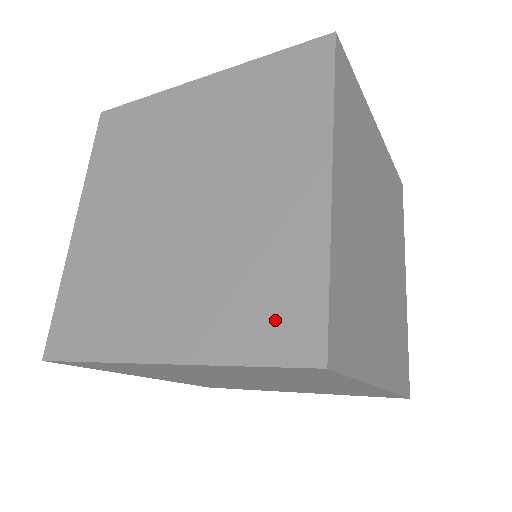
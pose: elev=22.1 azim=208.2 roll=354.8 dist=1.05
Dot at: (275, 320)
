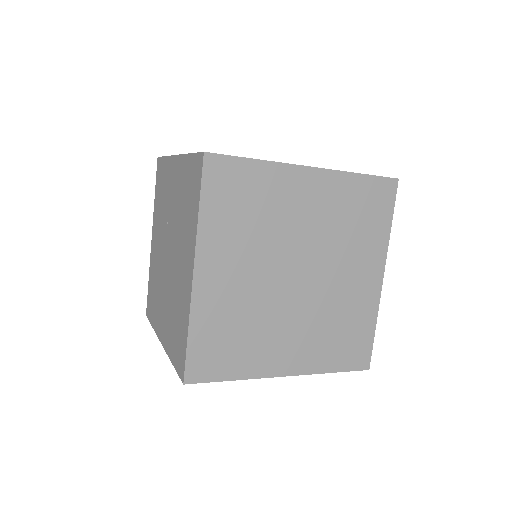
Dot at: (350, 350)
